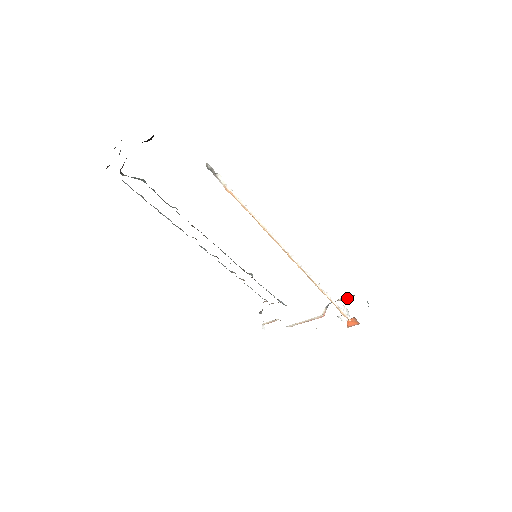
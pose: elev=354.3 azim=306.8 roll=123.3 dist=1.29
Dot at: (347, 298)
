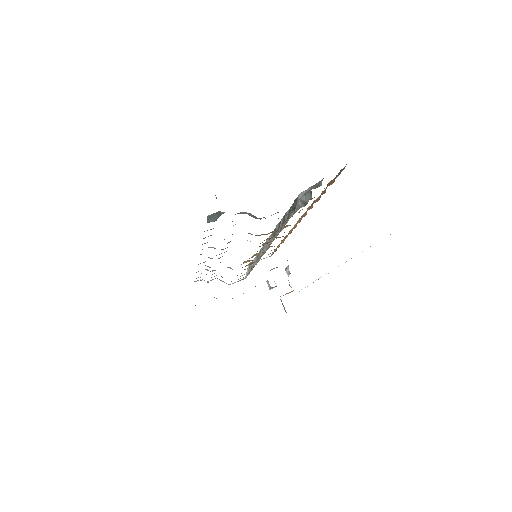
Dot at: occluded
